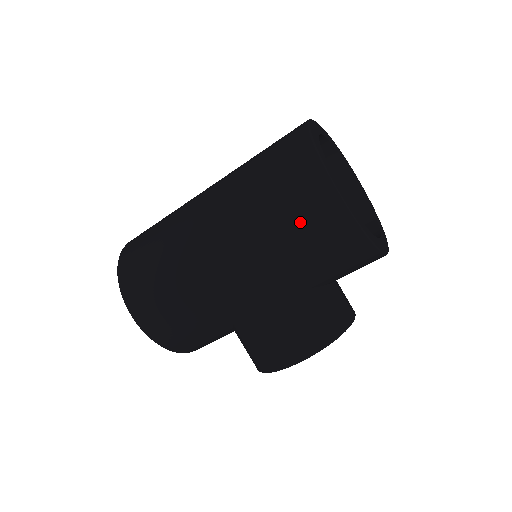
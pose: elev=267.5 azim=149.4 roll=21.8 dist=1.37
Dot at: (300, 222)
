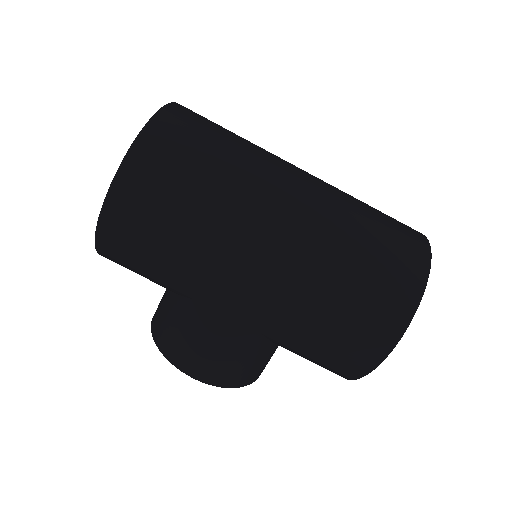
Dot at: (346, 329)
